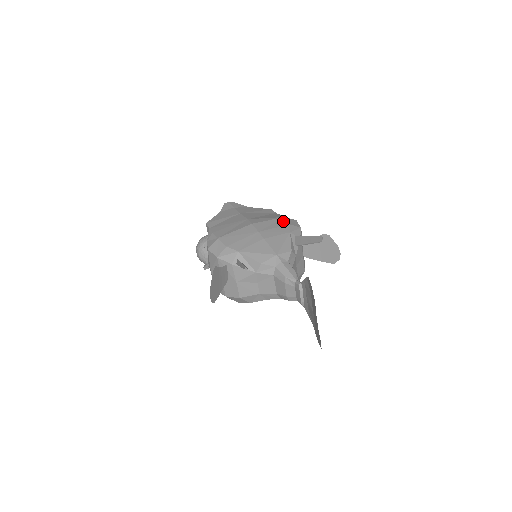
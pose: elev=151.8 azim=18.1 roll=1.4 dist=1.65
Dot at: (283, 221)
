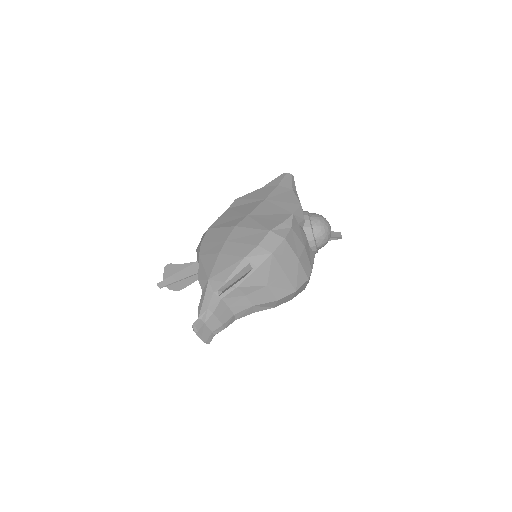
Dot at: (259, 237)
